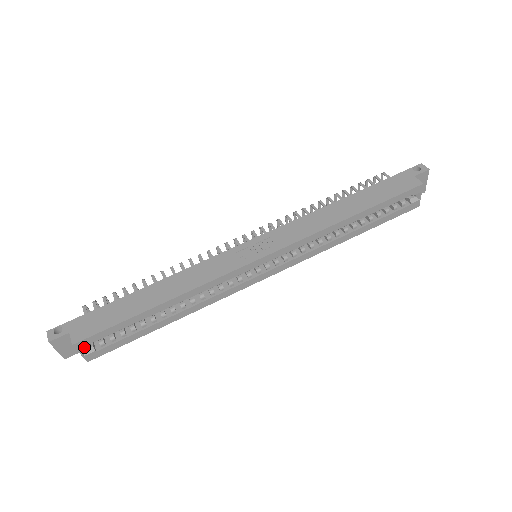
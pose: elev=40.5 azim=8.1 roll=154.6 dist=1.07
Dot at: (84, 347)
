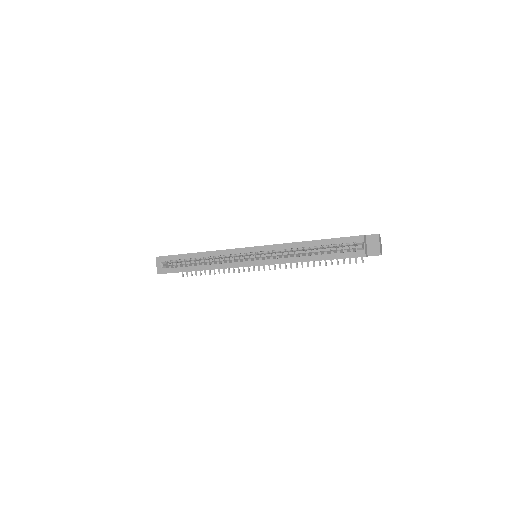
Dot at: (163, 262)
